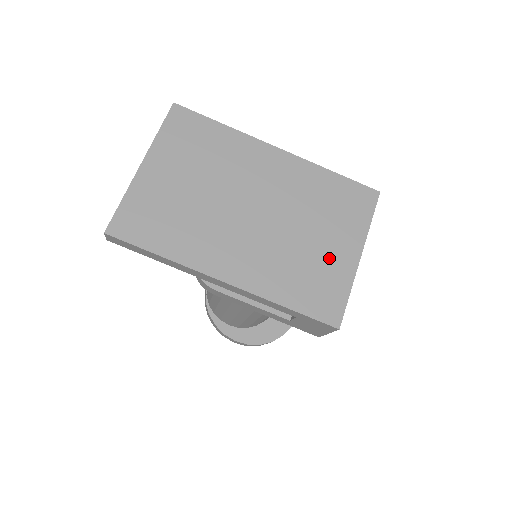
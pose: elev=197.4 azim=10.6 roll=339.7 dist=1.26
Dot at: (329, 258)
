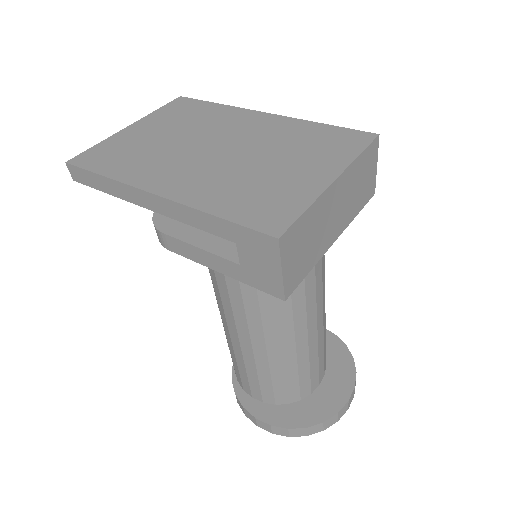
Dot at: (291, 180)
